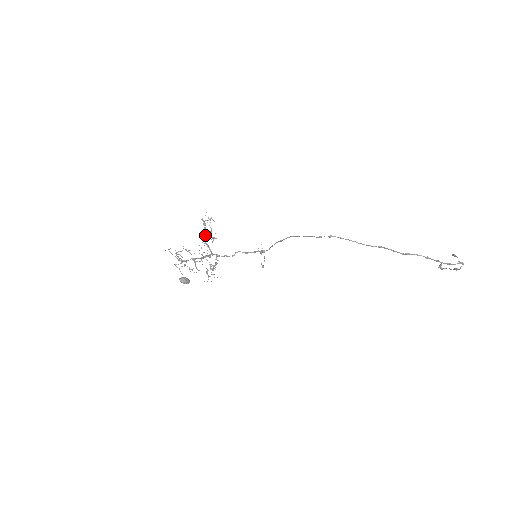
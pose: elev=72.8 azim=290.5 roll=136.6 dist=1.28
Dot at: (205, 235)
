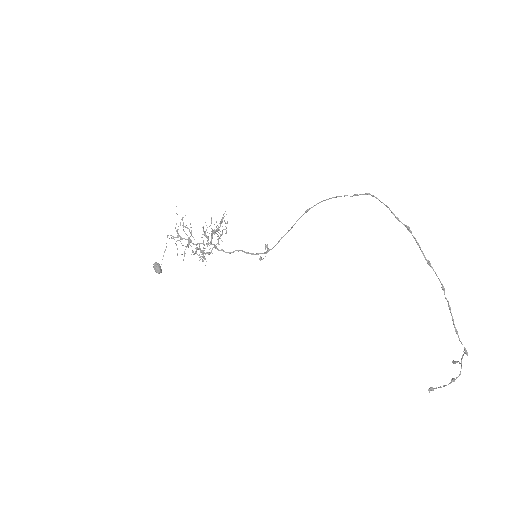
Dot at: (216, 229)
